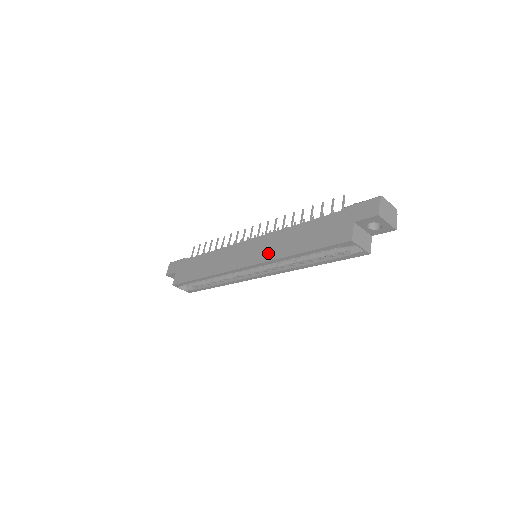
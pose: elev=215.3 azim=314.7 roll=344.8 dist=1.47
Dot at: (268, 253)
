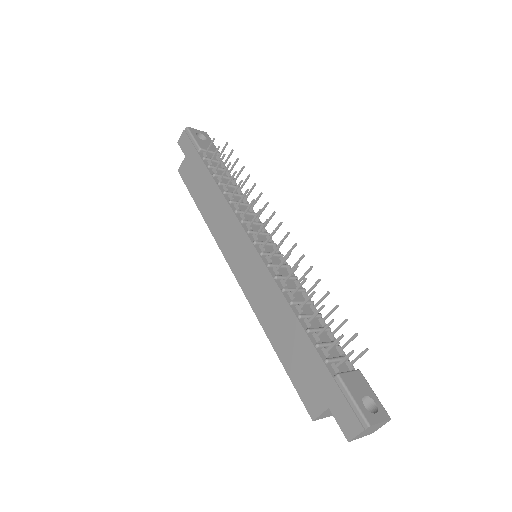
Dot at: (255, 296)
